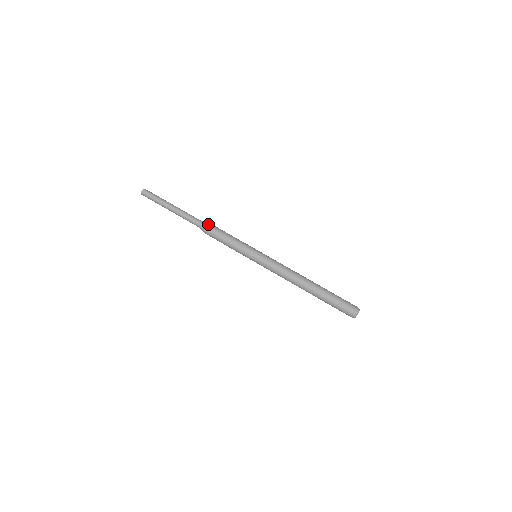
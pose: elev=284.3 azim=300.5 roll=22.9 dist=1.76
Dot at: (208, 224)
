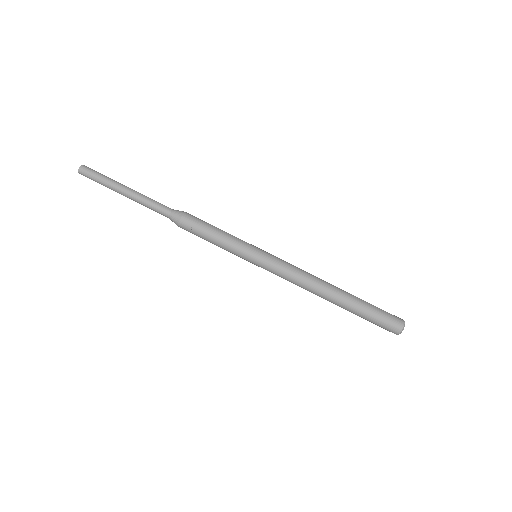
Dot at: (179, 222)
